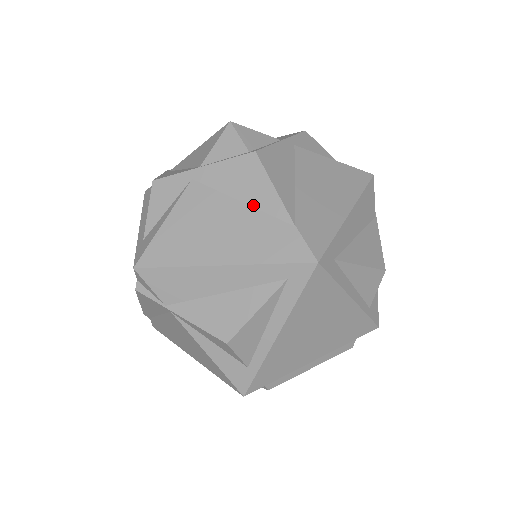
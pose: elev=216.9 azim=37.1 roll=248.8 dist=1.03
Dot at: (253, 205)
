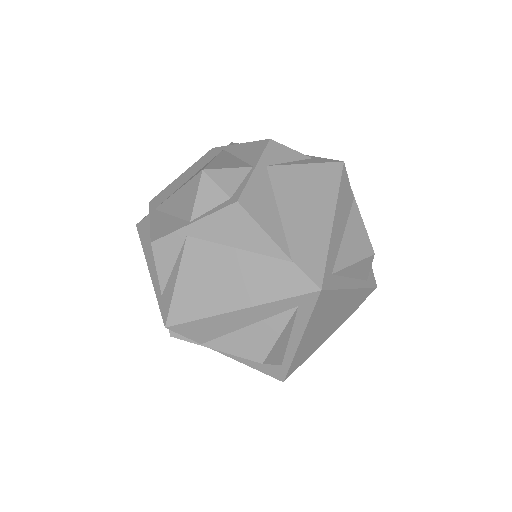
Dot at: (250, 250)
